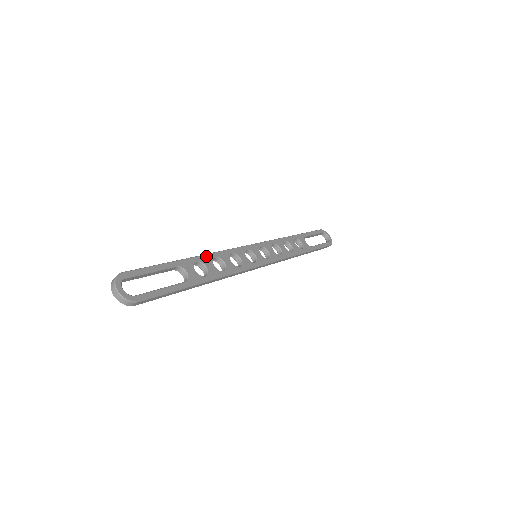
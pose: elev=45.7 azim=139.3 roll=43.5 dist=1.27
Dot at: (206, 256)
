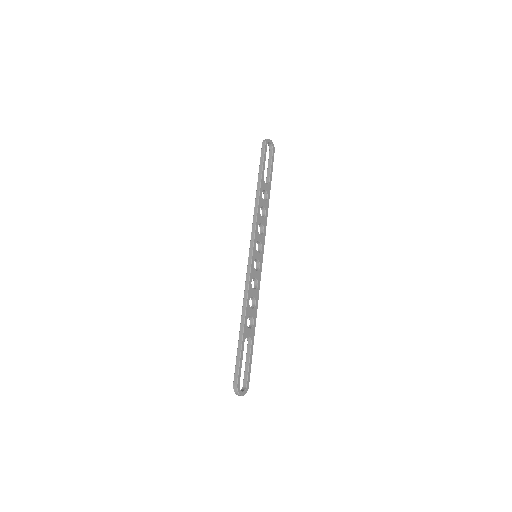
Dot at: (247, 309)
